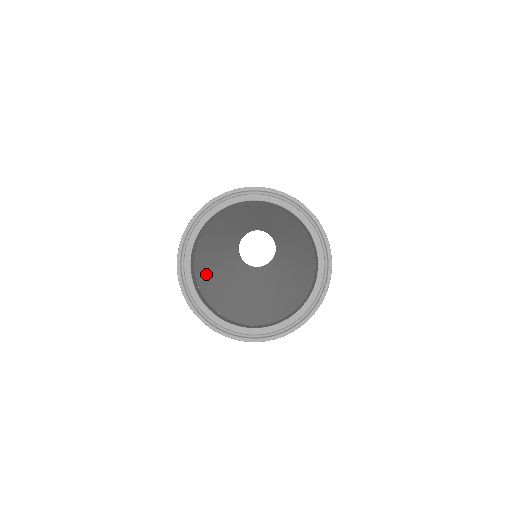
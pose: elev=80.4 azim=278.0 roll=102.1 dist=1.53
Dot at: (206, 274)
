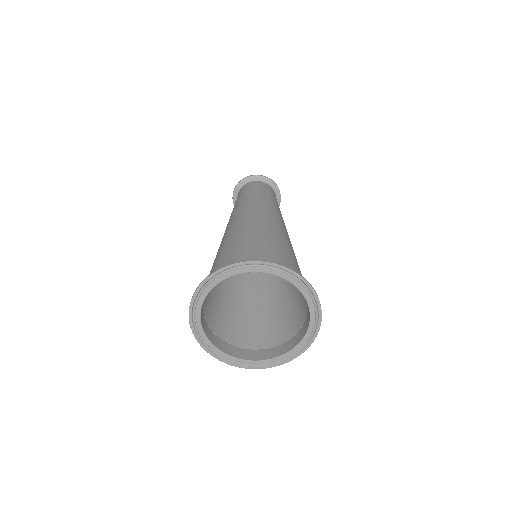
Dot at: (211, 290)
